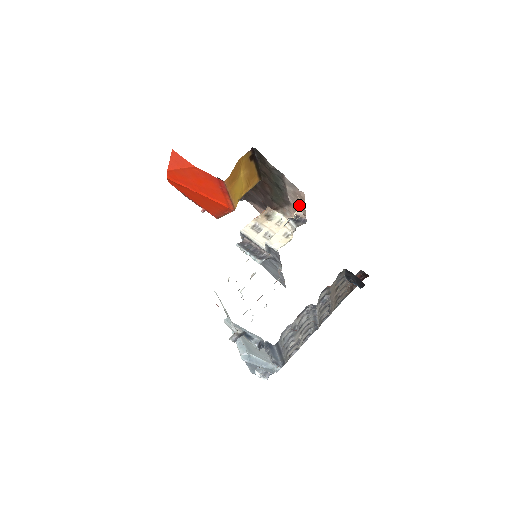
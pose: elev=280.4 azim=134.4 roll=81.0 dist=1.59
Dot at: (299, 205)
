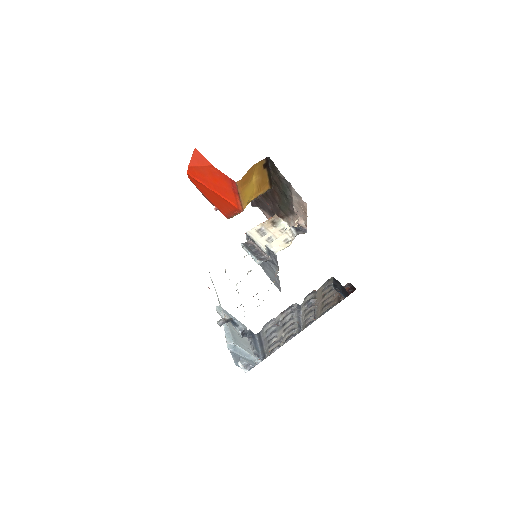
Dot at: occluded
